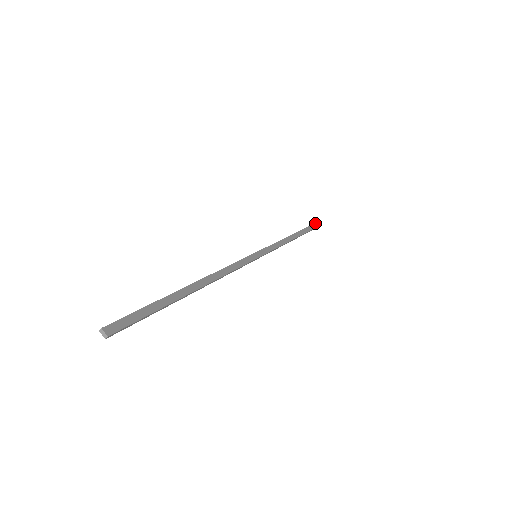
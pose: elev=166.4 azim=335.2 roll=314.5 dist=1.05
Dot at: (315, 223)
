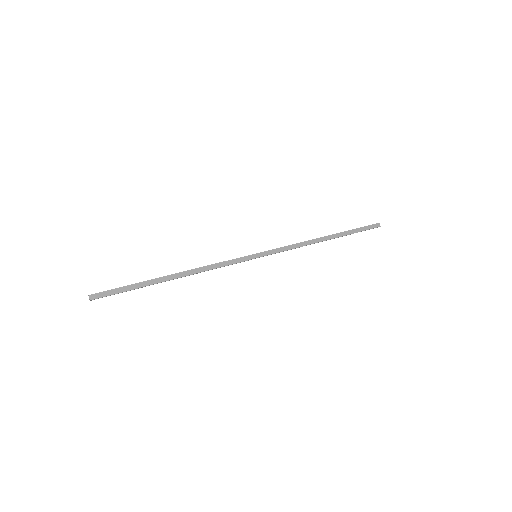
Dot at: (373, 224)
